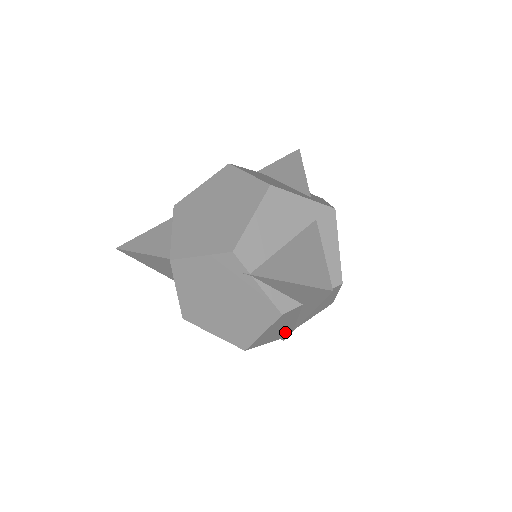
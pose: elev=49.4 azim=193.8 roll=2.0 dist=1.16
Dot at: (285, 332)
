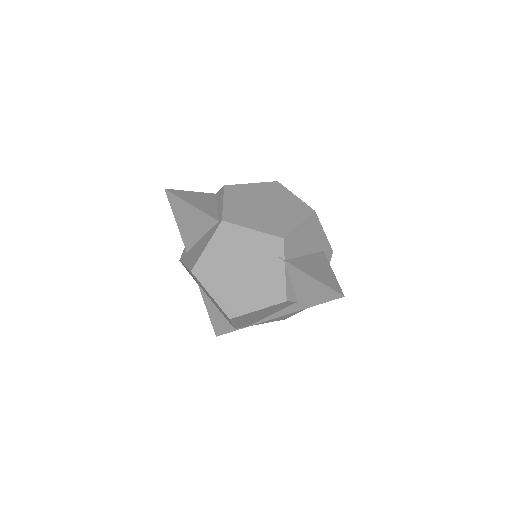
Dot at: (247, 323)
